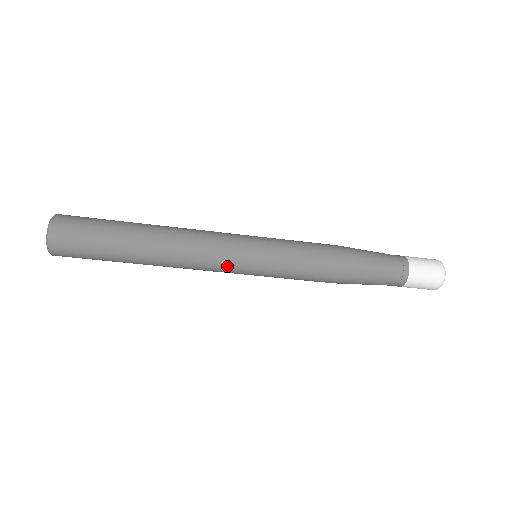
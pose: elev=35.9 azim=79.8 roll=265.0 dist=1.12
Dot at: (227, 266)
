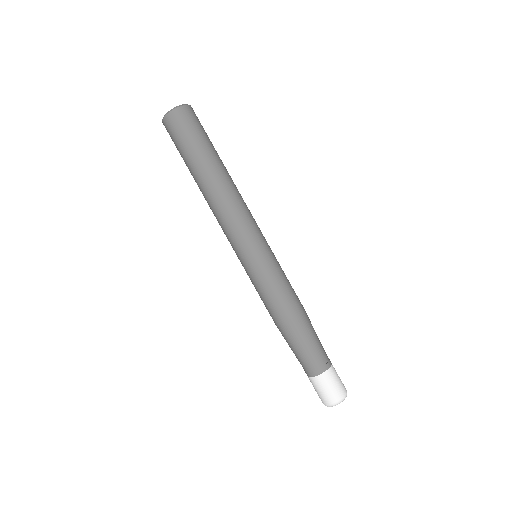
Dot at: (239, 237)
